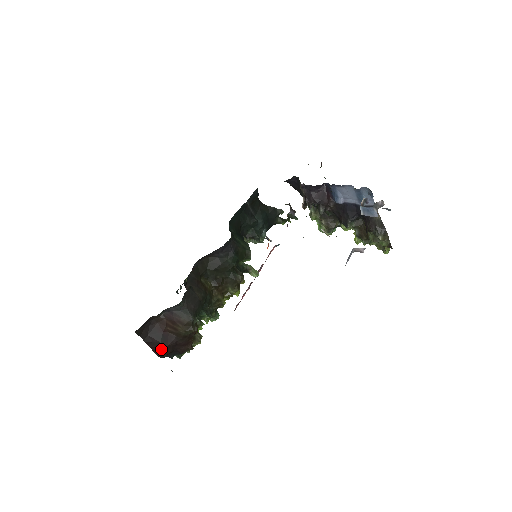
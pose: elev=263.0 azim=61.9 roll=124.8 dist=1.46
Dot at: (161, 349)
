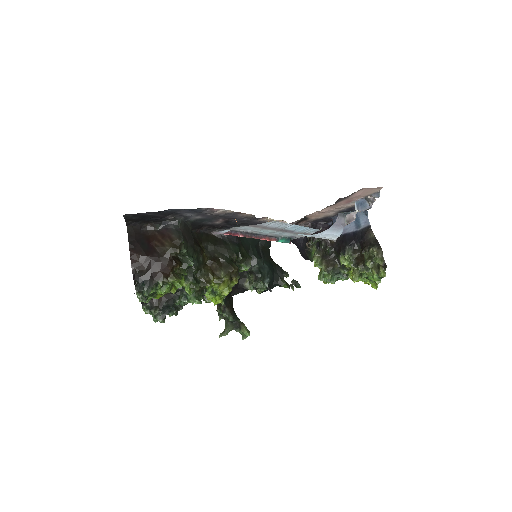
Dot at: (139, 258)
